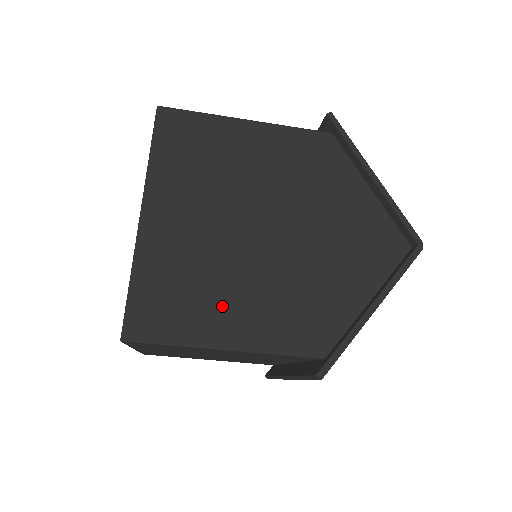
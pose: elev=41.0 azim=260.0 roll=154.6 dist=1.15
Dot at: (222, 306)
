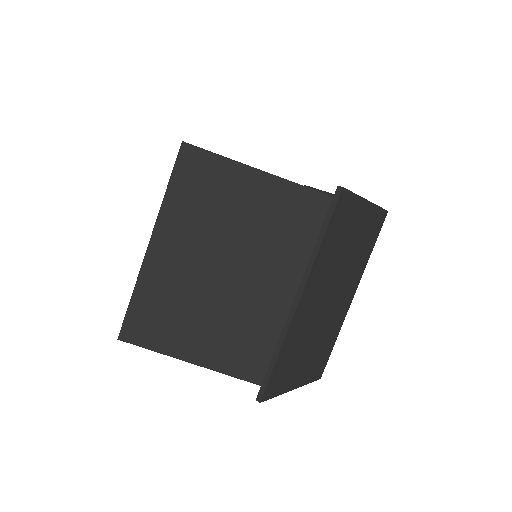
Dot at: occluded
